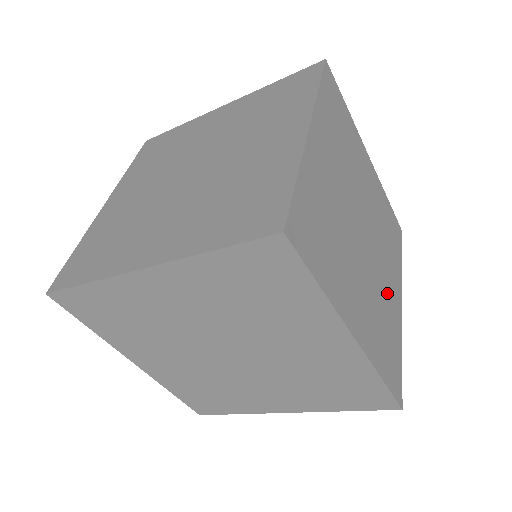
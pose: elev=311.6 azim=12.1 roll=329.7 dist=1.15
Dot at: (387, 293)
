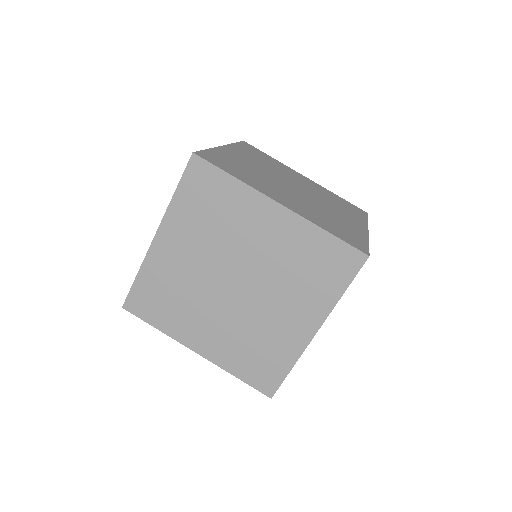
Dot at: (337, 216)
